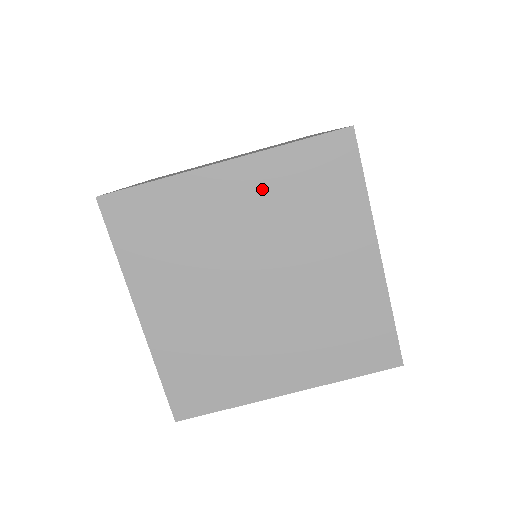
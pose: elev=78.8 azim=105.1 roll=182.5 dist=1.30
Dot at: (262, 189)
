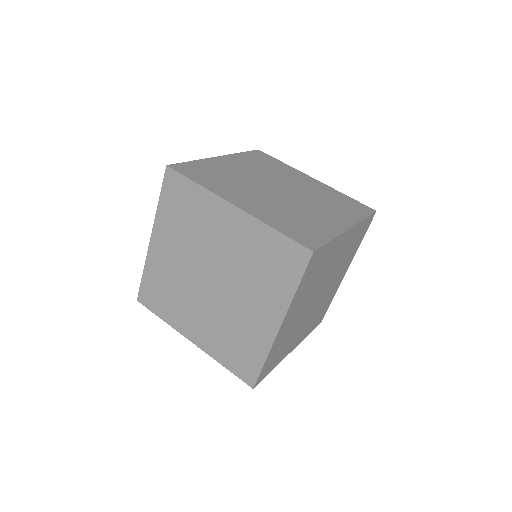
Dot at: (320, 189)
